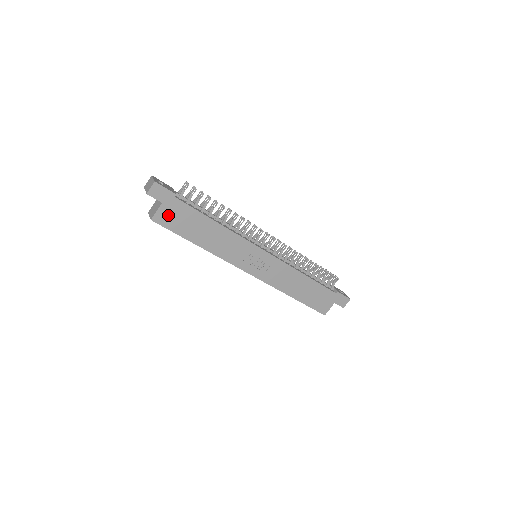
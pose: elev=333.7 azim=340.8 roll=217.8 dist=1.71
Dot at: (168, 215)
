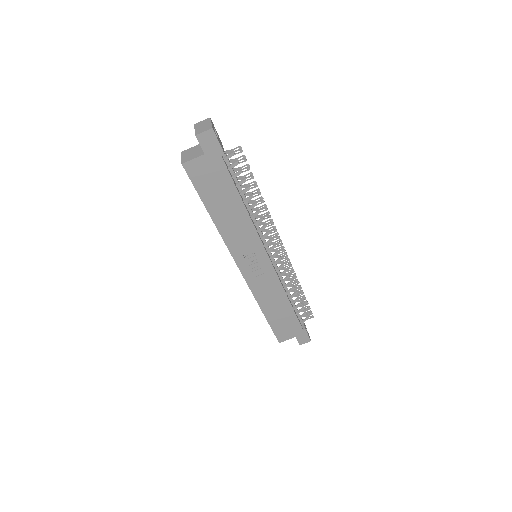
Dot at: (202, 169)
